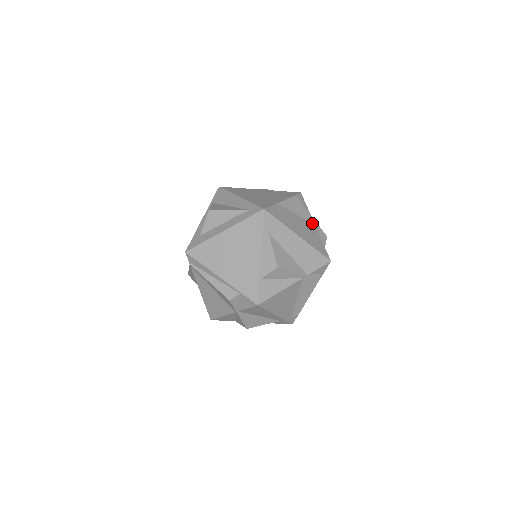
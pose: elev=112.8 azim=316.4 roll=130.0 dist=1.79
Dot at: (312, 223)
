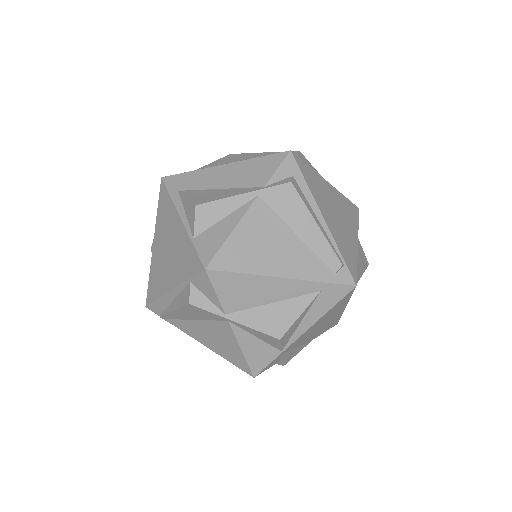
Dot at: occluded
